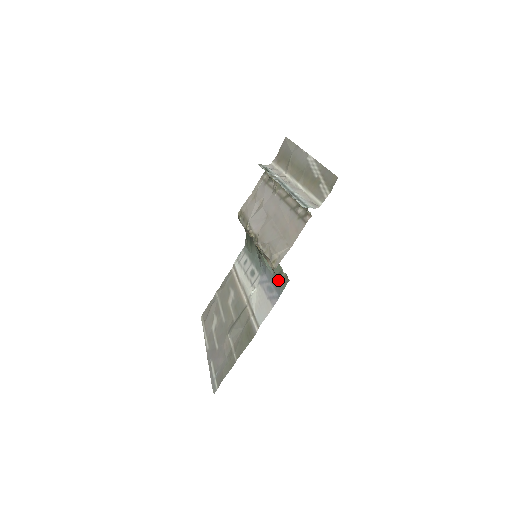
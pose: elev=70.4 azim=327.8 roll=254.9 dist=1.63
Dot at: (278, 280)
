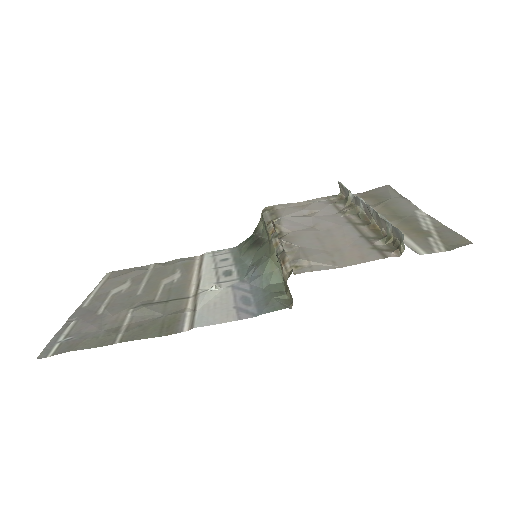
Dot at: (270, 297)
